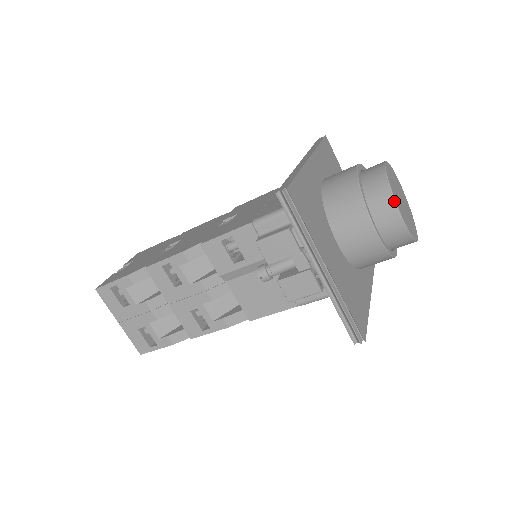
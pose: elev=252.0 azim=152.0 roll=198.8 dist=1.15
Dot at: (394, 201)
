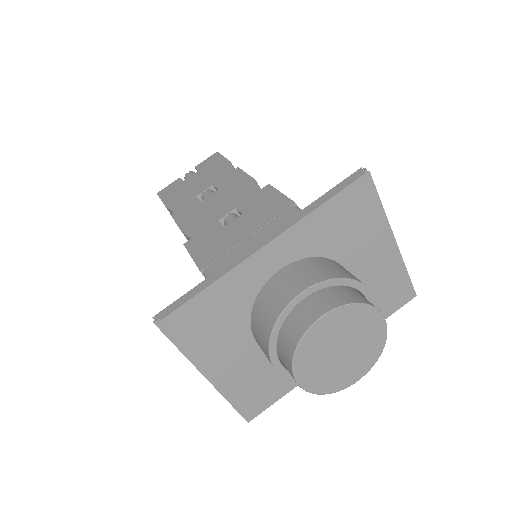
Dot at: (291, 370)
